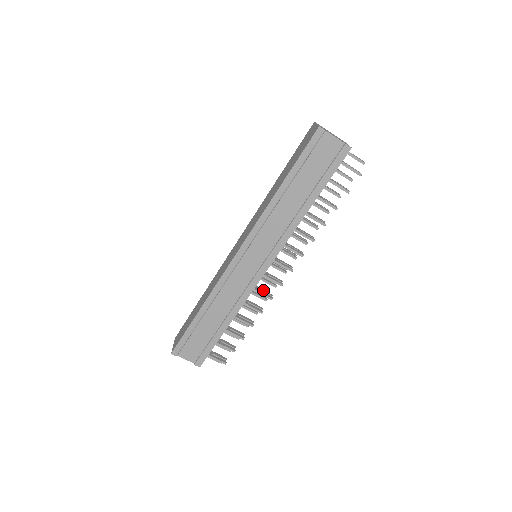
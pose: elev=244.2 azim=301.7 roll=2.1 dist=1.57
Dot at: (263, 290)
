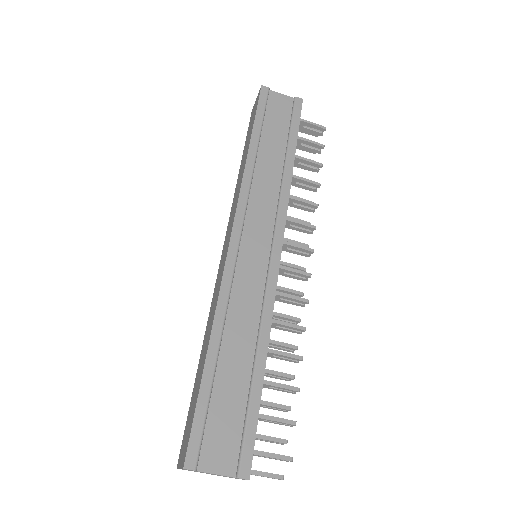
Dot at: (288, 299)
